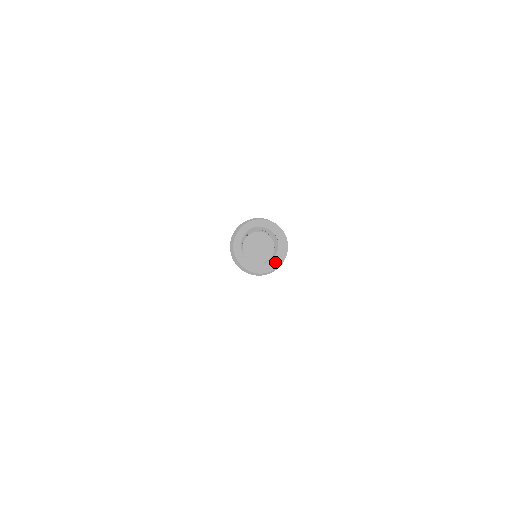
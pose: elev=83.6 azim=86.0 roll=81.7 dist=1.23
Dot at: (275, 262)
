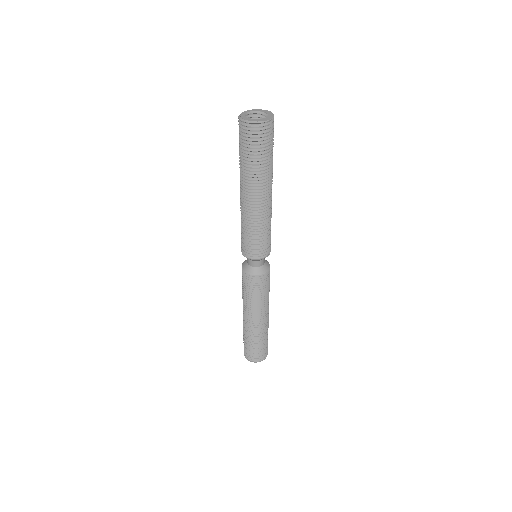
Dot at: (269, 118)
